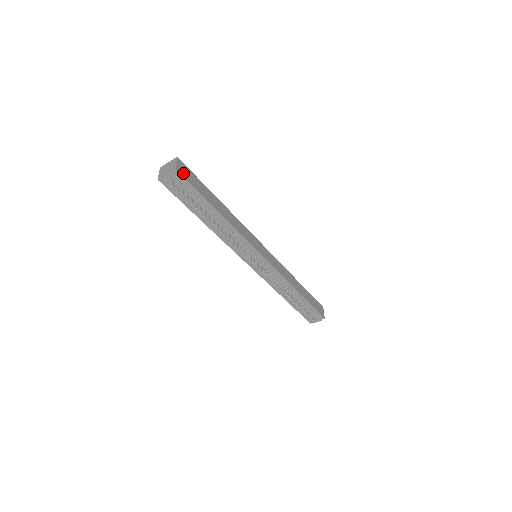
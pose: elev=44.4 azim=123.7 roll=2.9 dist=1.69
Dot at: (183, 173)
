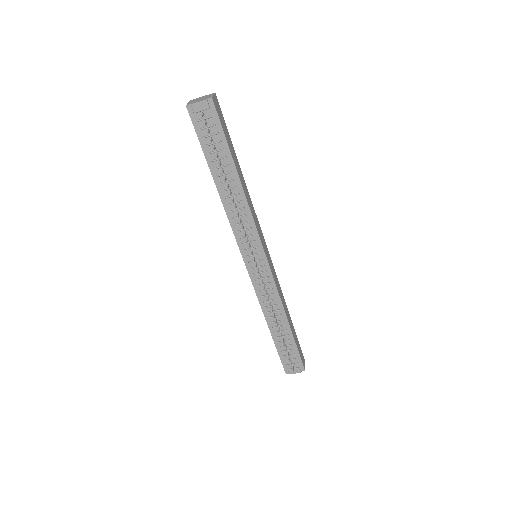
Dot at: (217, 109)
